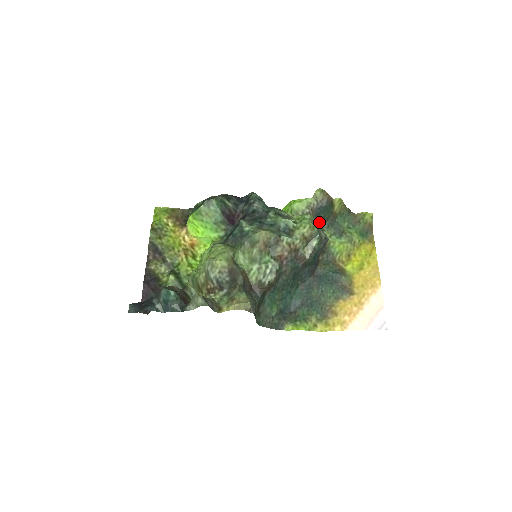
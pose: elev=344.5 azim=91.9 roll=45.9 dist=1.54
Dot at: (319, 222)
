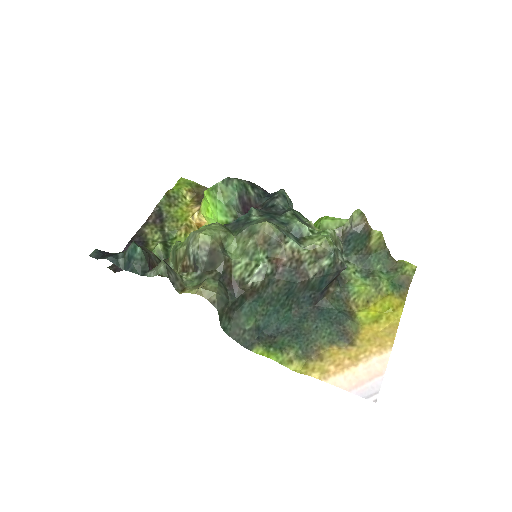
Dot at: (347, 251)
